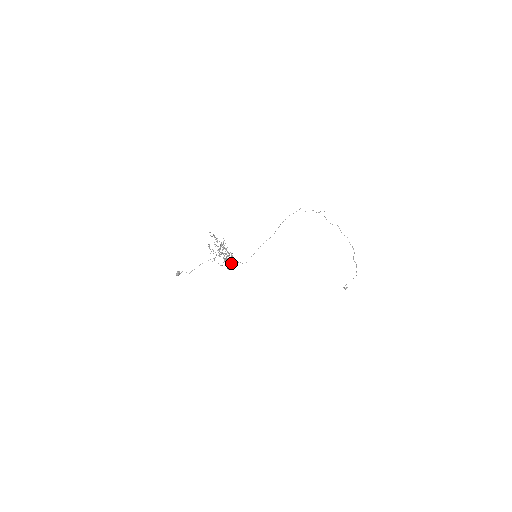
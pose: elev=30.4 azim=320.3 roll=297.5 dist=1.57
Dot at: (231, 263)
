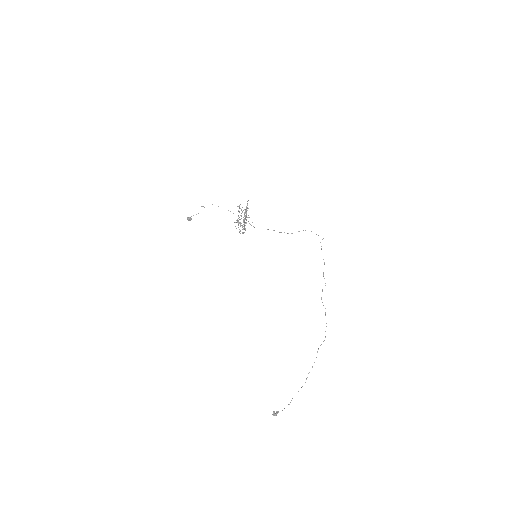
Dot at: occluded
